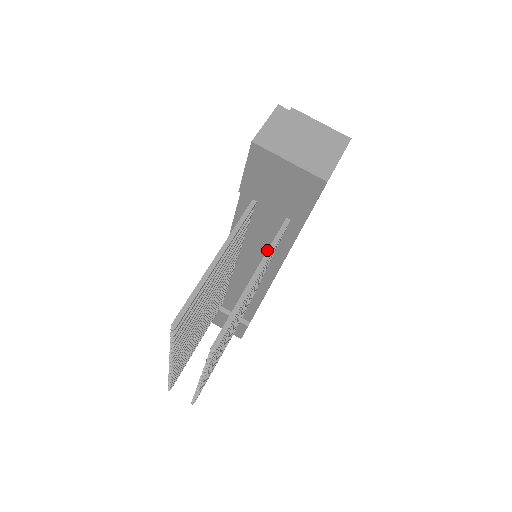
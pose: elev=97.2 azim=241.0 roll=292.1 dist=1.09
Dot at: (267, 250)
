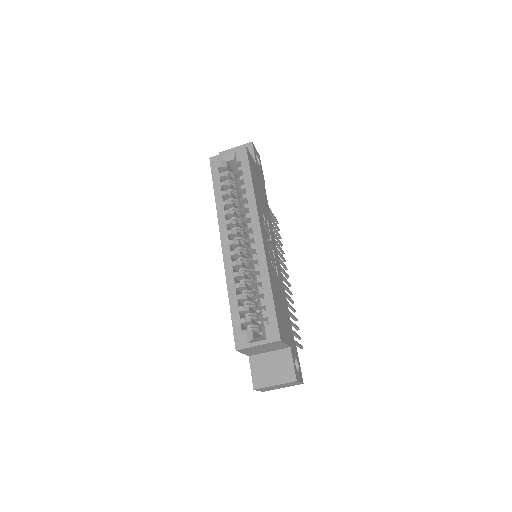
Dot at: occluded
